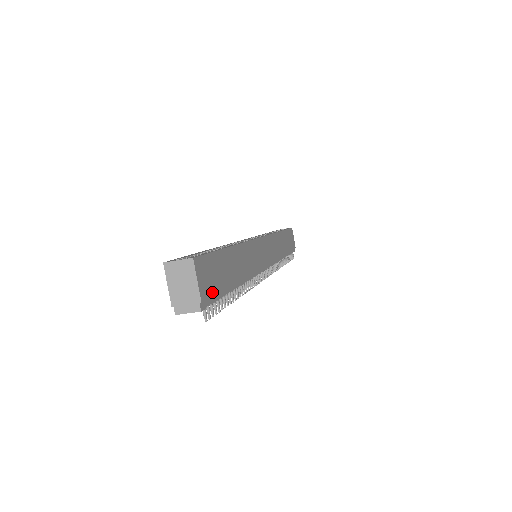
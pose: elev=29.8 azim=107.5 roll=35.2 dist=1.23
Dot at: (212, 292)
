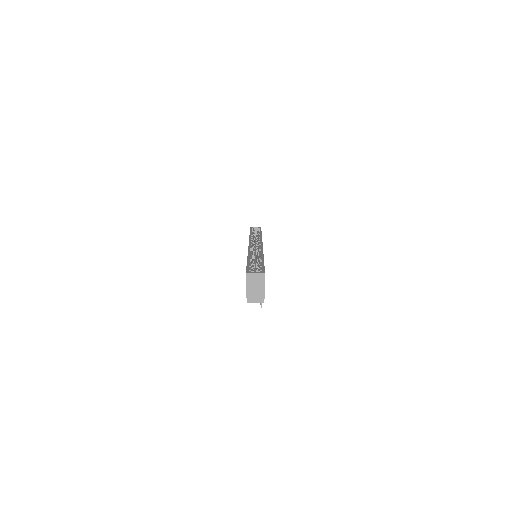
Dot at: occluded
